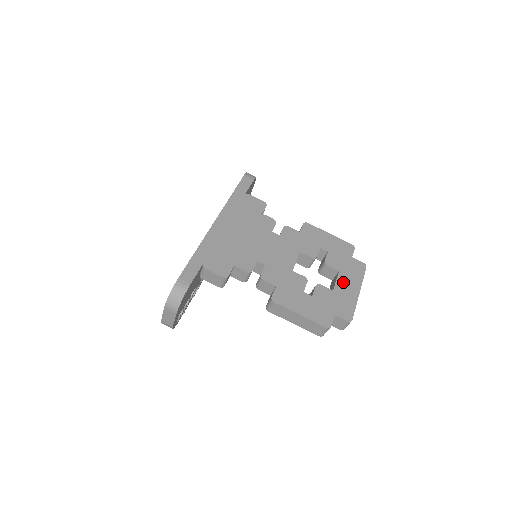
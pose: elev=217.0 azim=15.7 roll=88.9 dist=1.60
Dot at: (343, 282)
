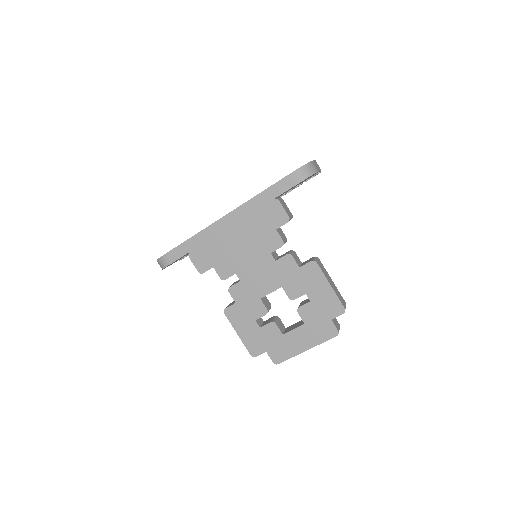
Dot at: (299, 334)
